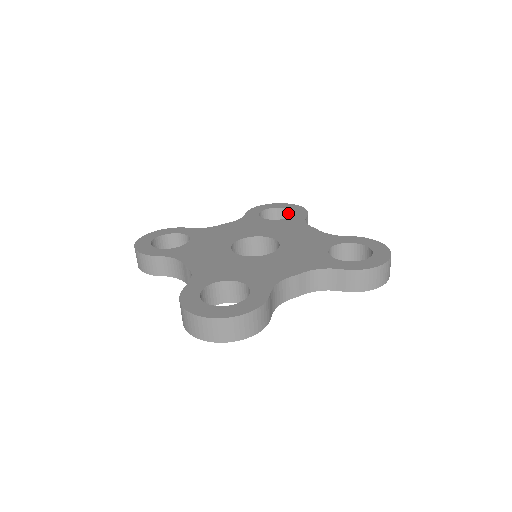
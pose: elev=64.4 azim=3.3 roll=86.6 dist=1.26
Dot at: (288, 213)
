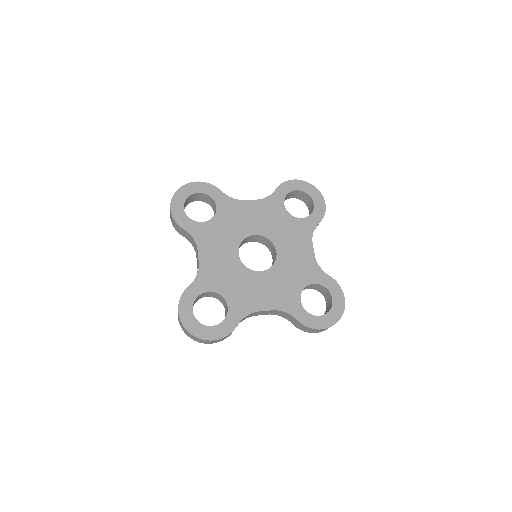
Dot at: (311, 202)
